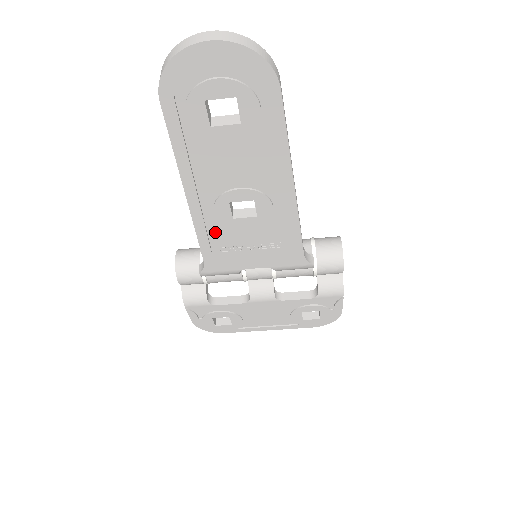
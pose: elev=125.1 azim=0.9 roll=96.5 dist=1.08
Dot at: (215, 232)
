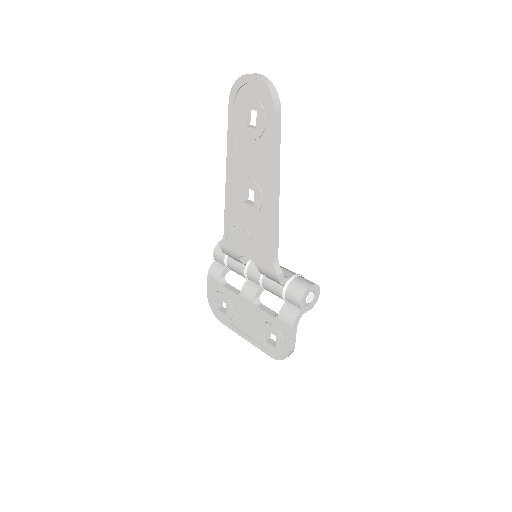
Dot at: (234, 210)
